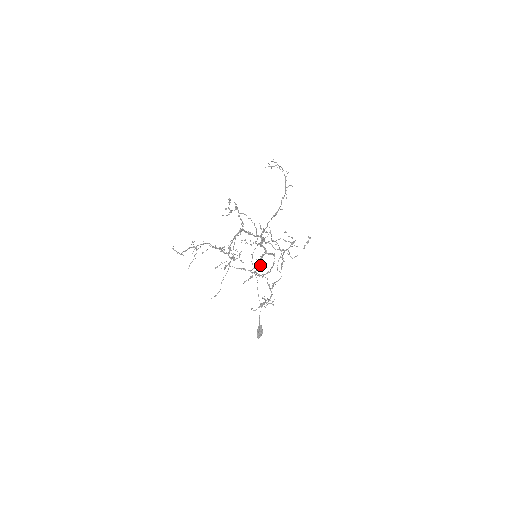
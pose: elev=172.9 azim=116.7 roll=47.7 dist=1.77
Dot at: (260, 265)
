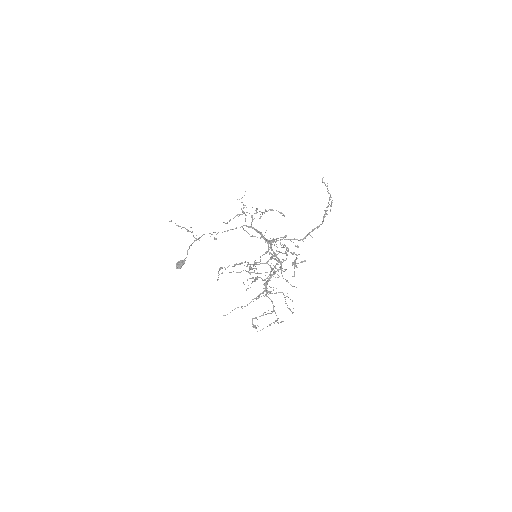
Dot at: occluded
